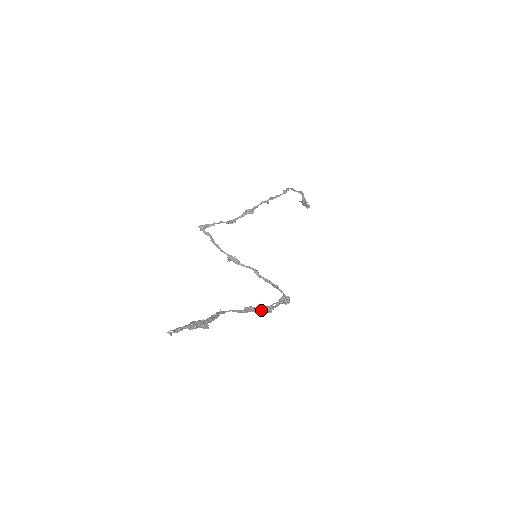
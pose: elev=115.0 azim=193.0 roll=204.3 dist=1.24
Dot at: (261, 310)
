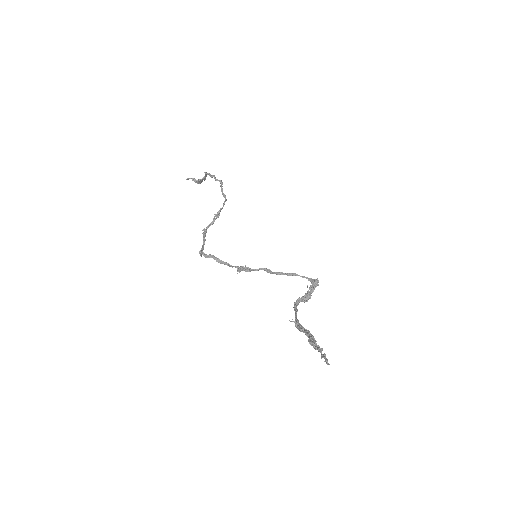
Dot at: (301, 301)
